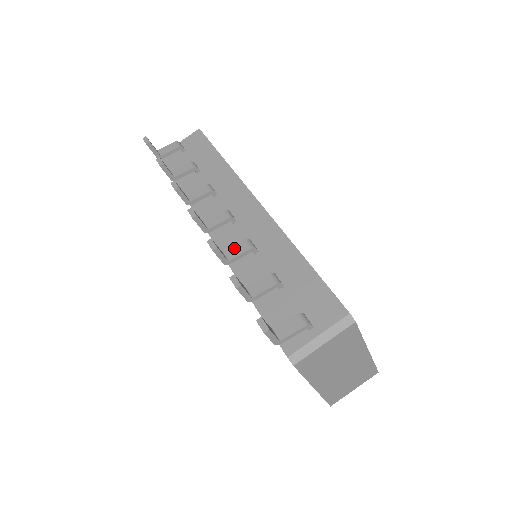
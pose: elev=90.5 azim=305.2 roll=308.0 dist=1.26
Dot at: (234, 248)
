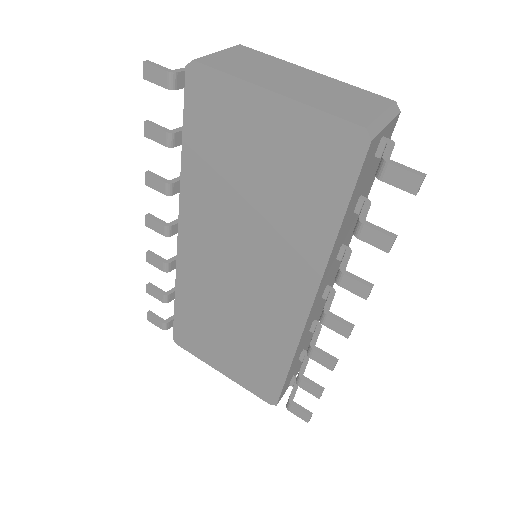
Dot at: (178, 186)
